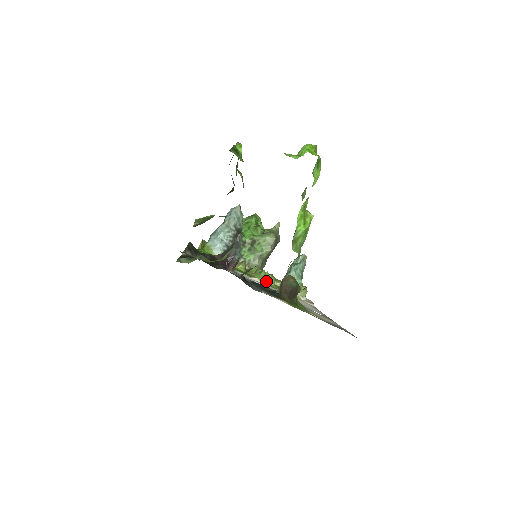
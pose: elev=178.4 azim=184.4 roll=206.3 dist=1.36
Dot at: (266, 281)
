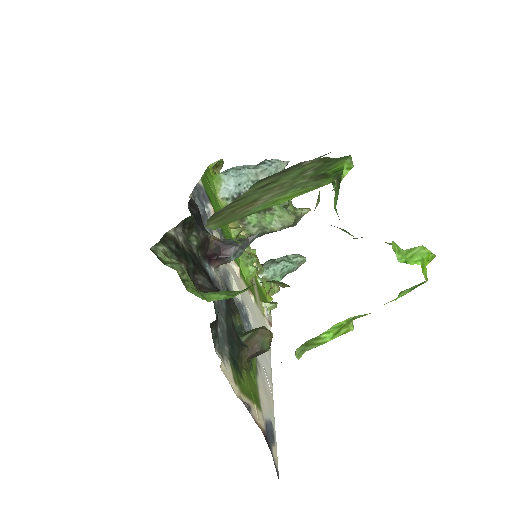
Dot at: (246, 272)
